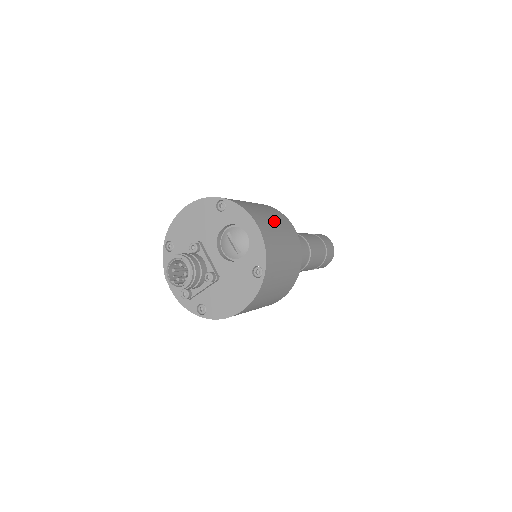
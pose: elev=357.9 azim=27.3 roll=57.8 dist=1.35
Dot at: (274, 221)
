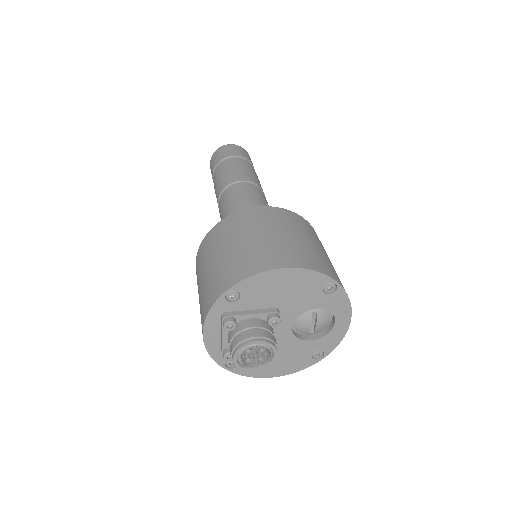
Dot at: occluded
